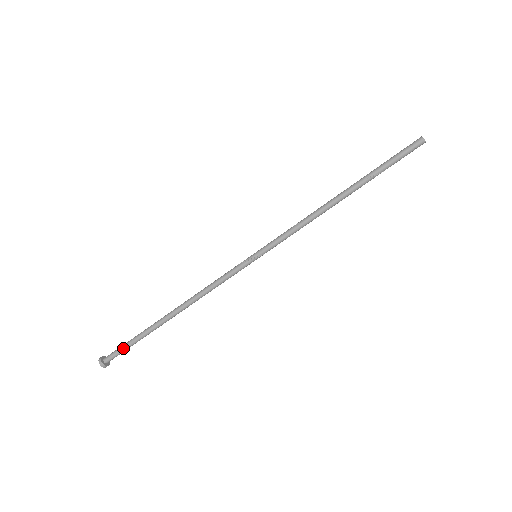
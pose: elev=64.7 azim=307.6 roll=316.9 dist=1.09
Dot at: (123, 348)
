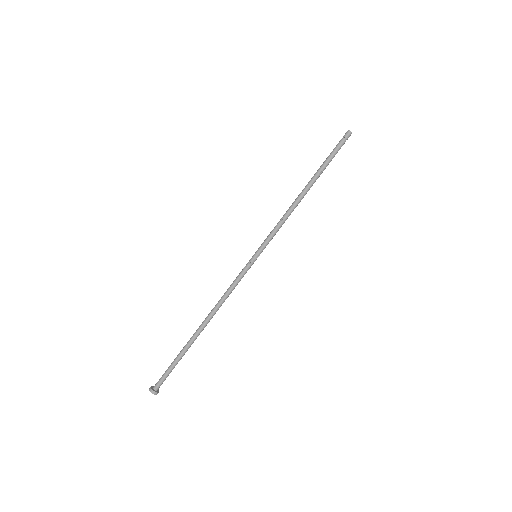
Dot at: (169, 372)
